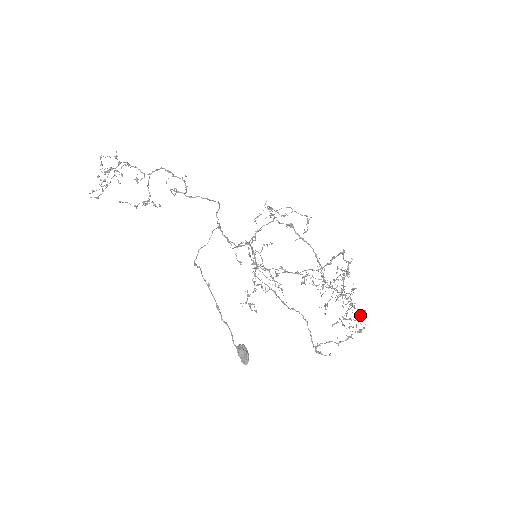
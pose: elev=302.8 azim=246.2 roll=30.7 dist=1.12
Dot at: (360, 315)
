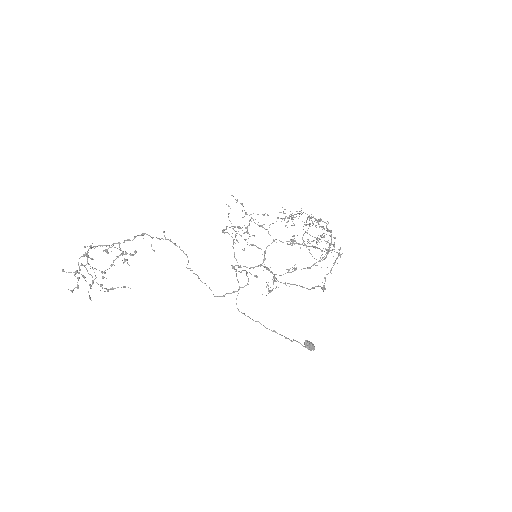
Dot at: occluded
